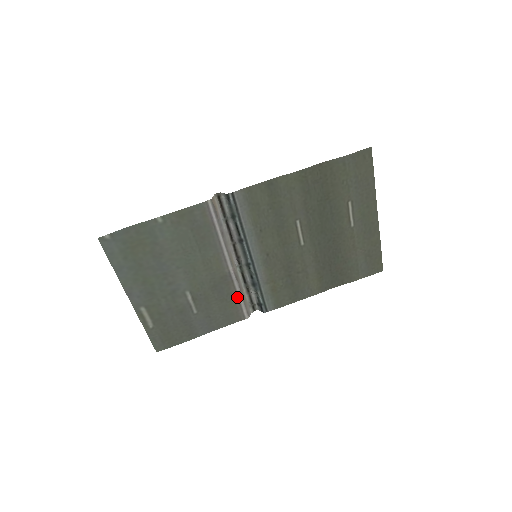
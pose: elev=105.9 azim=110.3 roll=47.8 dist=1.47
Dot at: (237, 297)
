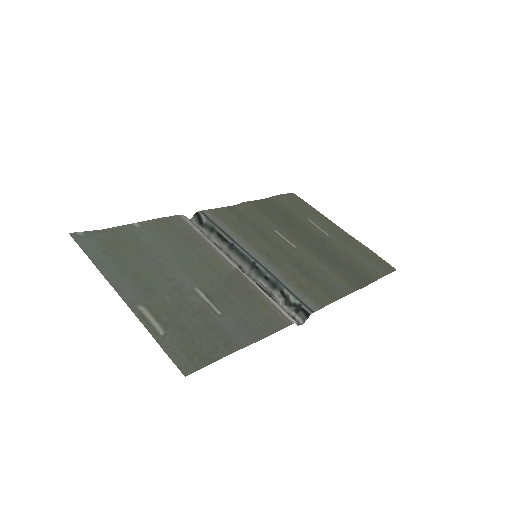
Dot at: (263, 297)
